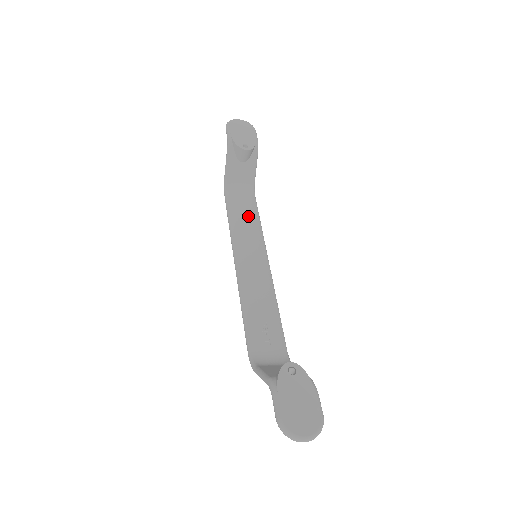
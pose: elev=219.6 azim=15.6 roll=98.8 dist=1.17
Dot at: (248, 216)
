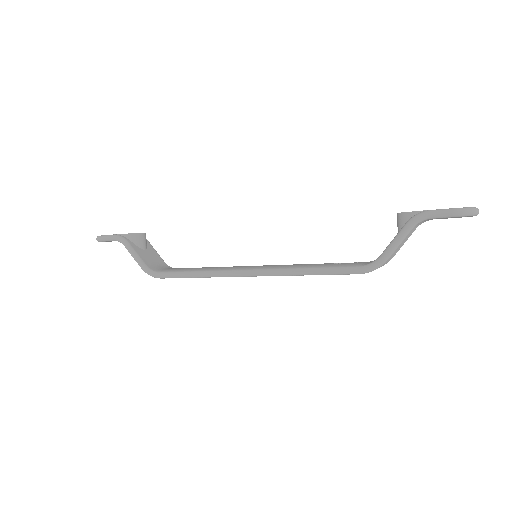
Dot at: occluded
